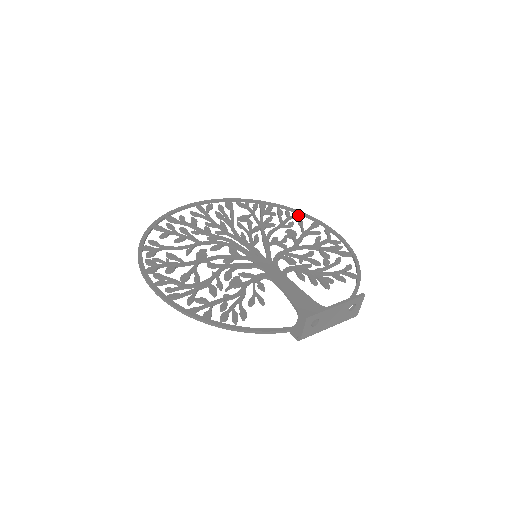
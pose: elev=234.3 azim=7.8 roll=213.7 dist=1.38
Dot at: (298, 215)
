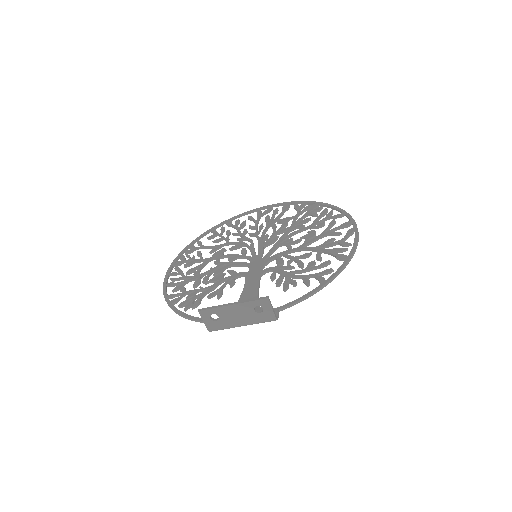
Dot at: (337, 215)
